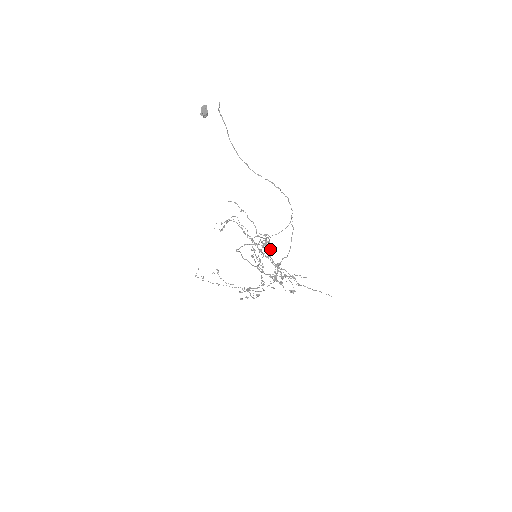
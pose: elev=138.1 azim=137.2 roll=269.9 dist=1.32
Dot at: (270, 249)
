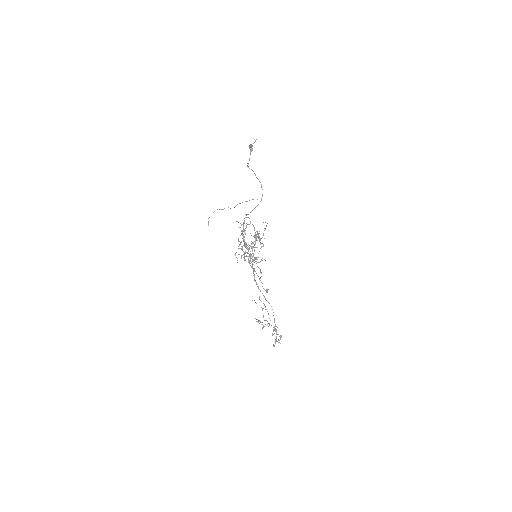
Dot at: (260, 244)
